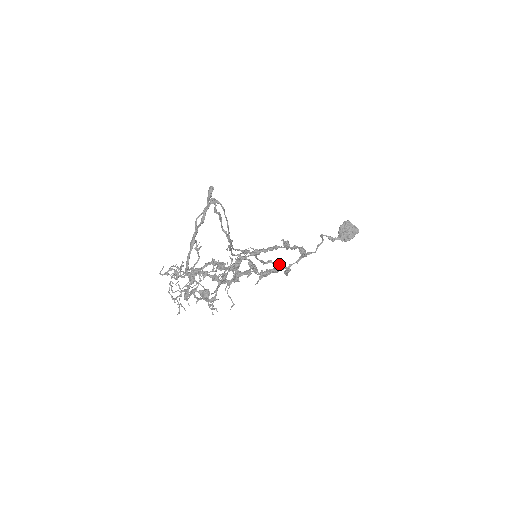
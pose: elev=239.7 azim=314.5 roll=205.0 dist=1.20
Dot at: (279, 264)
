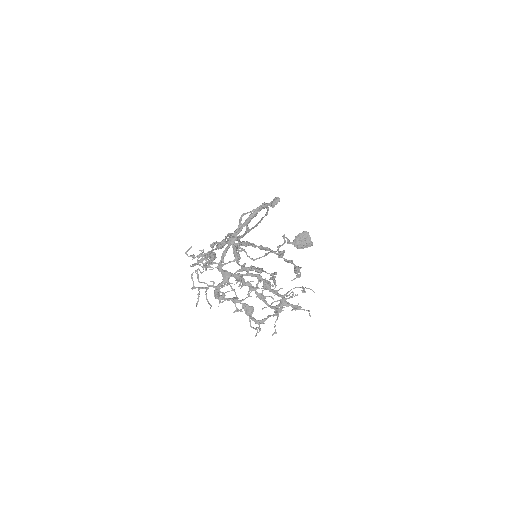
Dot at: occluded
